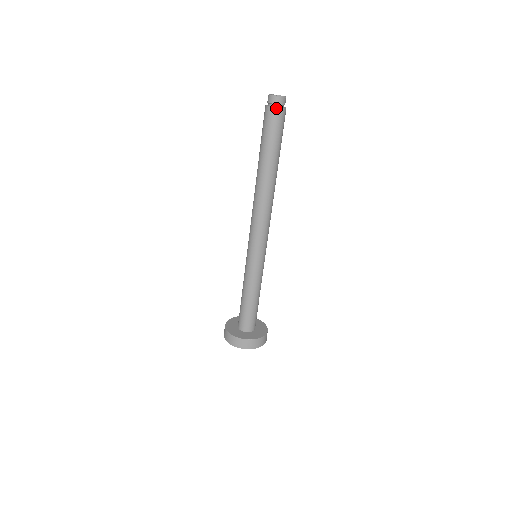
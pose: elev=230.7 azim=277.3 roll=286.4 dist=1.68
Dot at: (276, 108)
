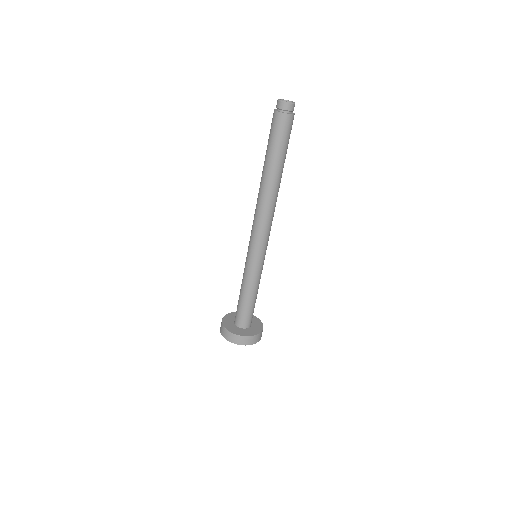
Dot at: (283, 114)
